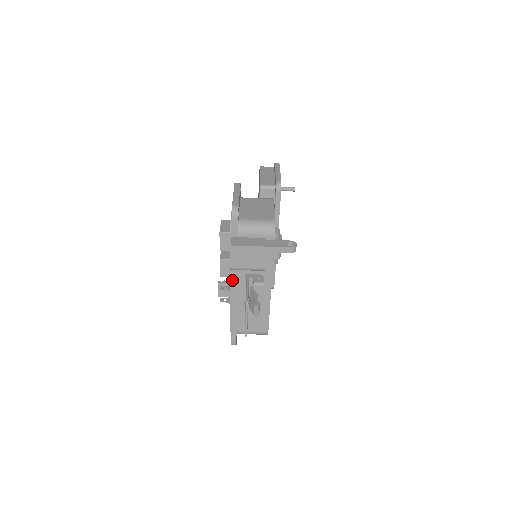
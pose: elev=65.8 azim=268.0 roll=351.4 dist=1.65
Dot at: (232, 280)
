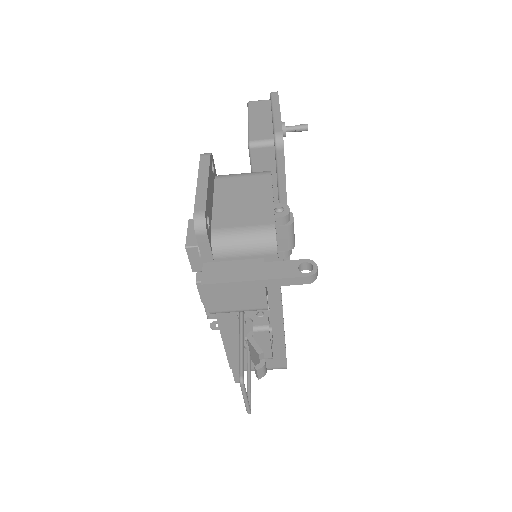
Dot at: (219, 316)
